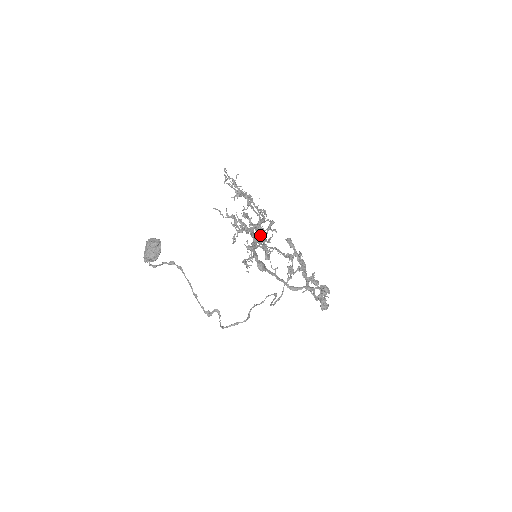
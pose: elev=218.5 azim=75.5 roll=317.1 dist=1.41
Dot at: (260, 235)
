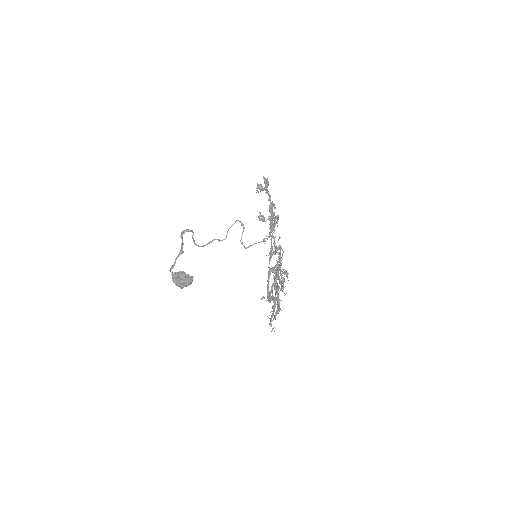
Dot at: occluded
